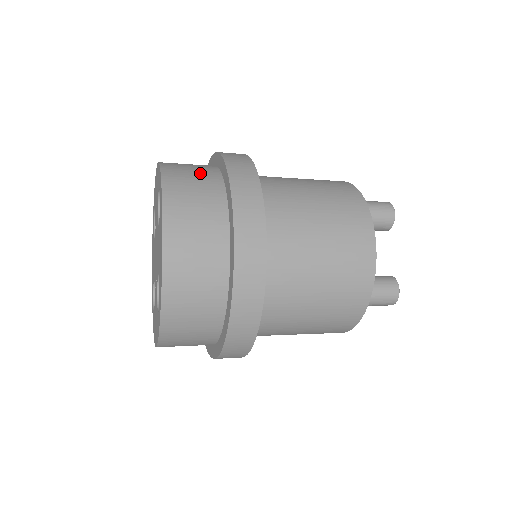
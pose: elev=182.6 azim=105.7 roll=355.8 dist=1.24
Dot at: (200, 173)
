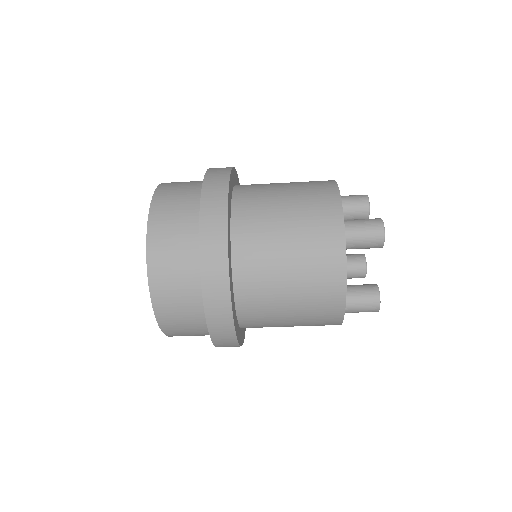
Dot at: occluded
